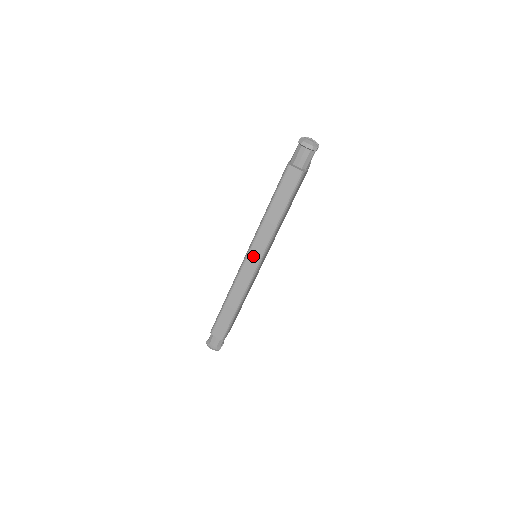
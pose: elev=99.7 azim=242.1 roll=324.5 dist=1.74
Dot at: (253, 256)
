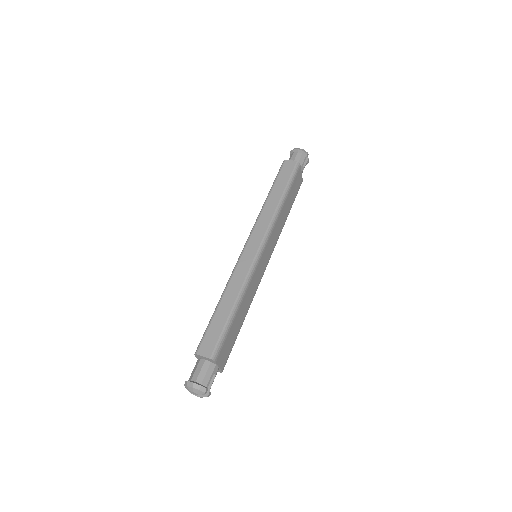
Dot at: (254, 240)
